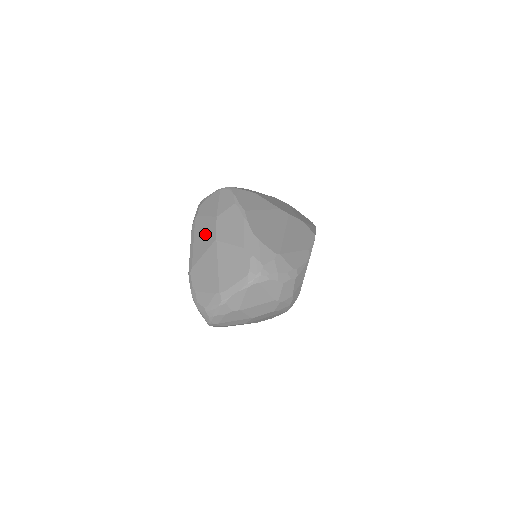
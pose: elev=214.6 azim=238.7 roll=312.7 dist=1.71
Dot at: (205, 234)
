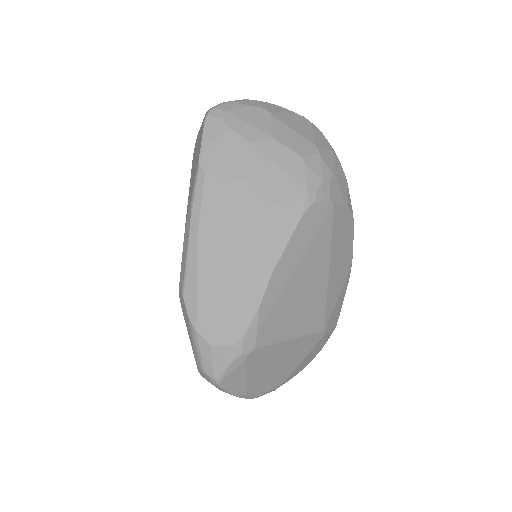
Dot at: occluded
